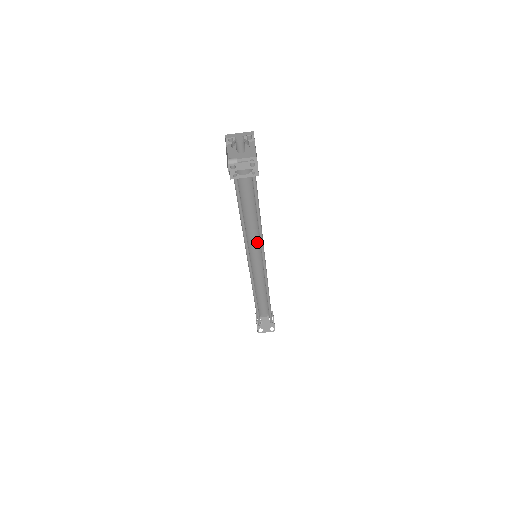
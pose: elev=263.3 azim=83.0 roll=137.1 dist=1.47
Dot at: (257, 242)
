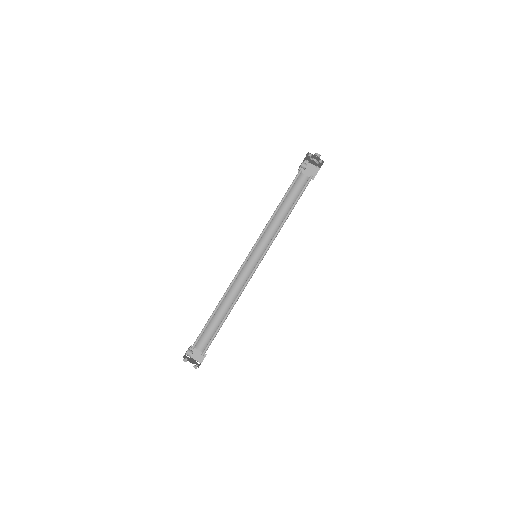
Dot at: (263, 249)
